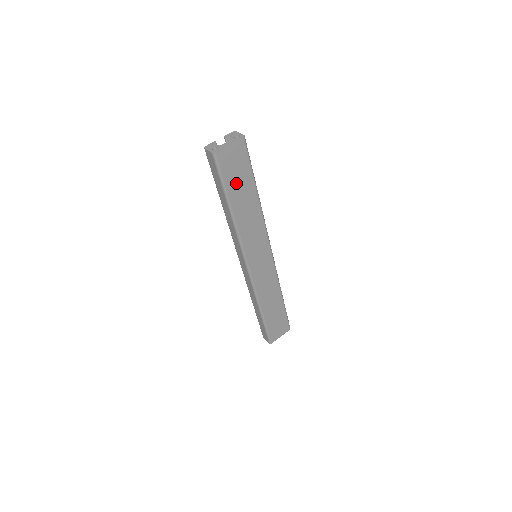
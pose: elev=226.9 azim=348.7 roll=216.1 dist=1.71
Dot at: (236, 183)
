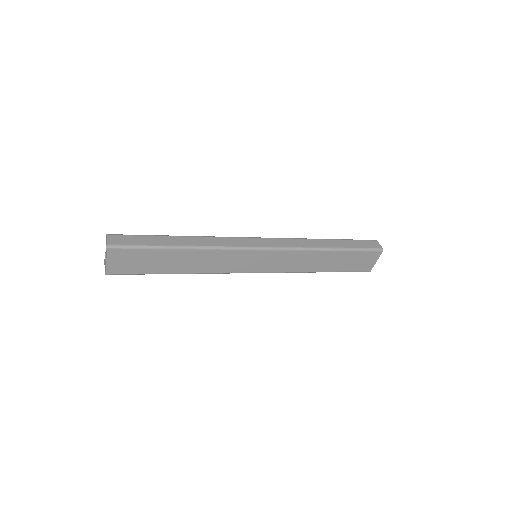
Dot at: (151, 264)
